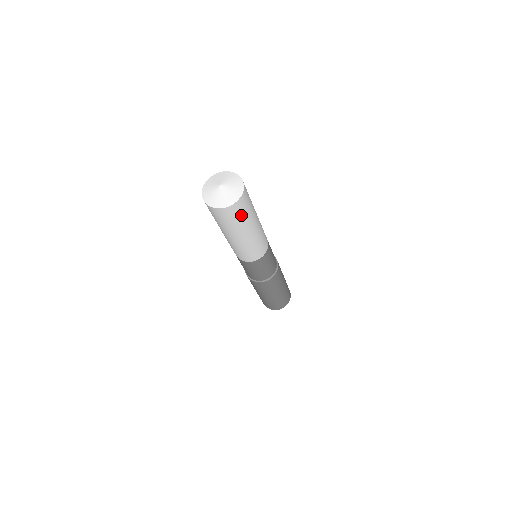
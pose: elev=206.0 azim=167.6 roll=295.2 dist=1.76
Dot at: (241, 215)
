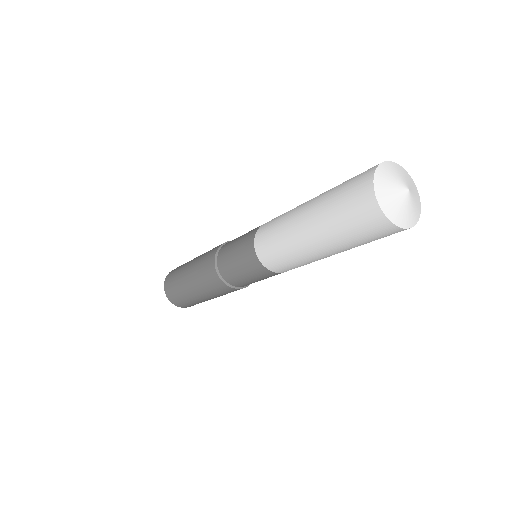
Dot at: occluded
